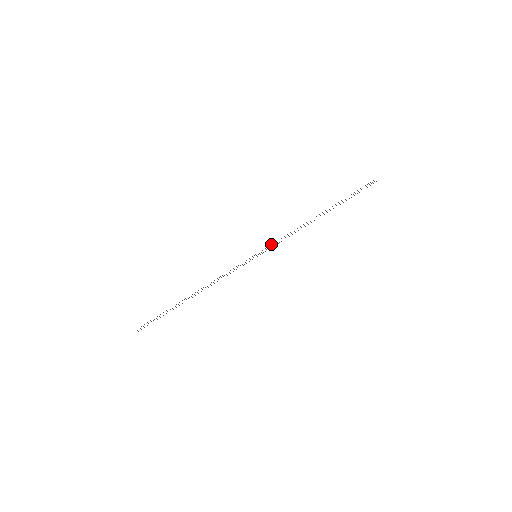
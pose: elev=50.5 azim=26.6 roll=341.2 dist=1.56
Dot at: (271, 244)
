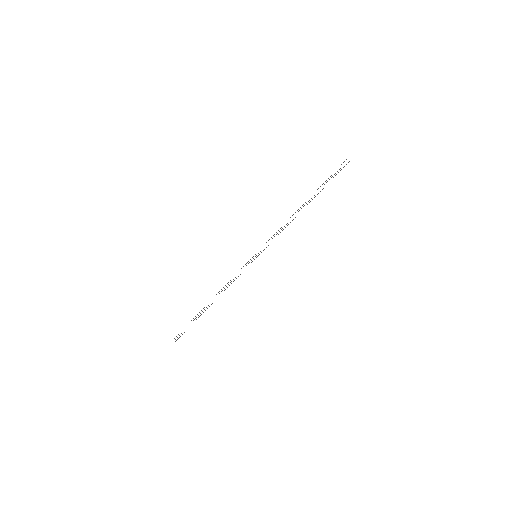
Dot at: (266, 242)
